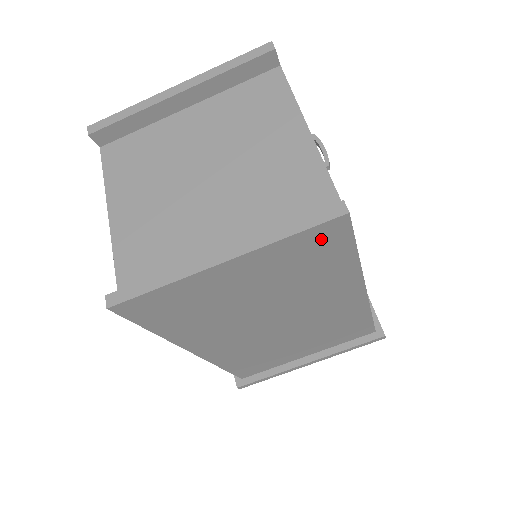
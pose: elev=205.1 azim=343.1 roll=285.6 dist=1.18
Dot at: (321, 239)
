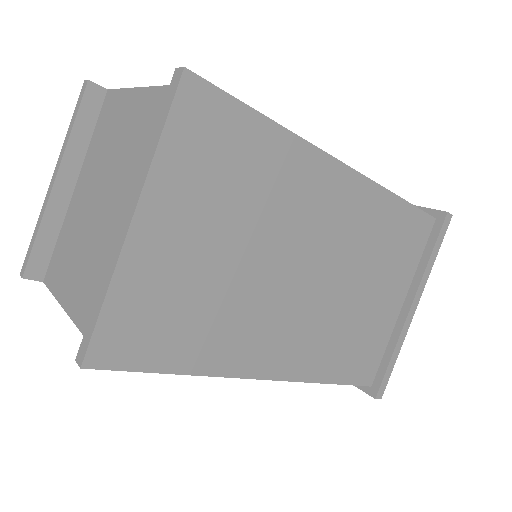
Dot at: (200, 122)
